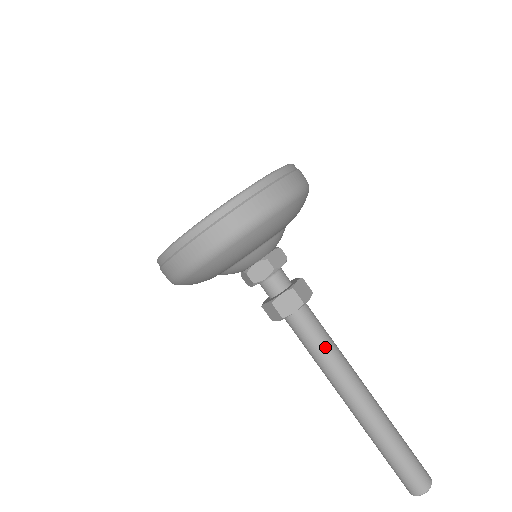
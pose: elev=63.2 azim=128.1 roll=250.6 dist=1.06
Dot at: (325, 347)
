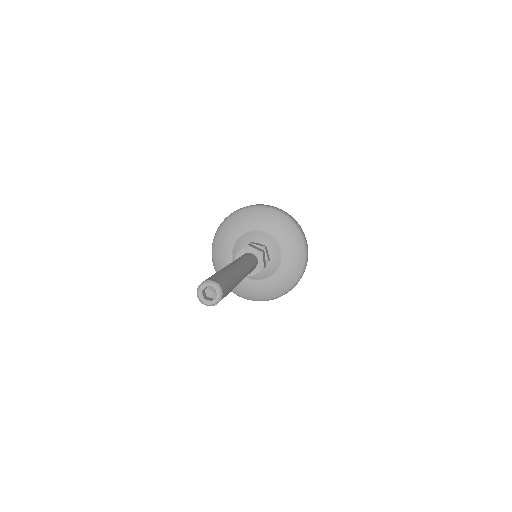
Dot at: (249, 259)
